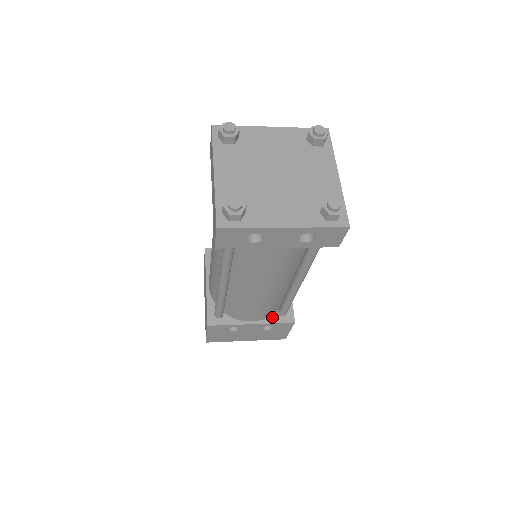
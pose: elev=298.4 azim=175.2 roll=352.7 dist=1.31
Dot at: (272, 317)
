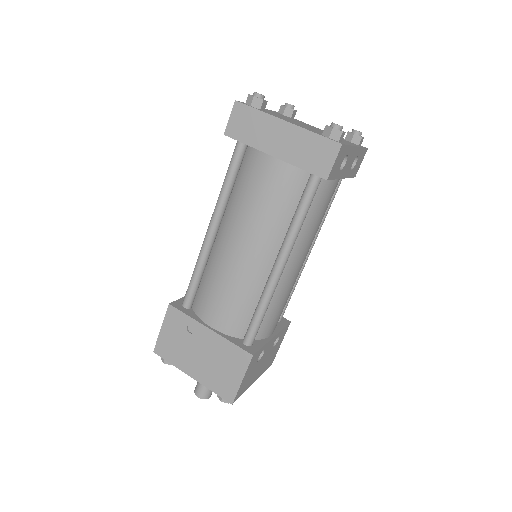
Dot at: (276, 326)
